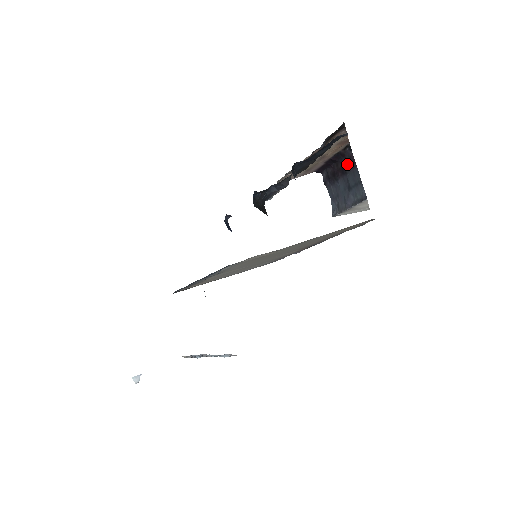
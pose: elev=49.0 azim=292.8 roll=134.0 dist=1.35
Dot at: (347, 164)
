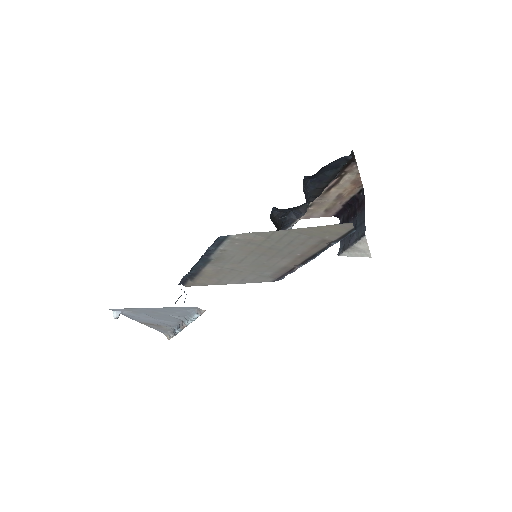
Dot at: (358, 206)
